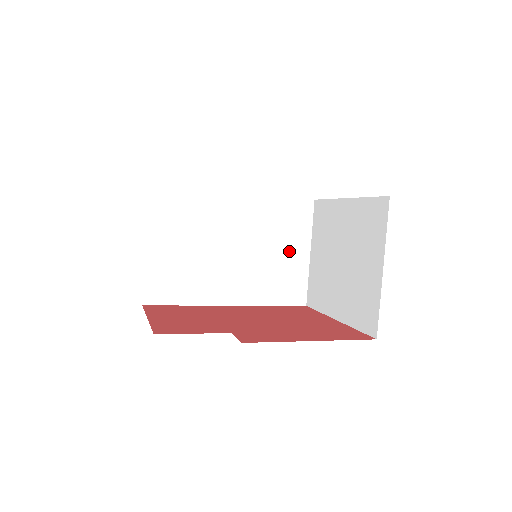
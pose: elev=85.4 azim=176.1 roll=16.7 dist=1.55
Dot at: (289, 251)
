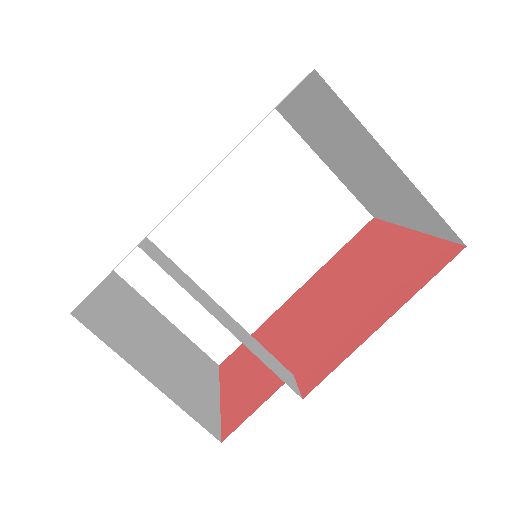
Dot at: (301, 186)
